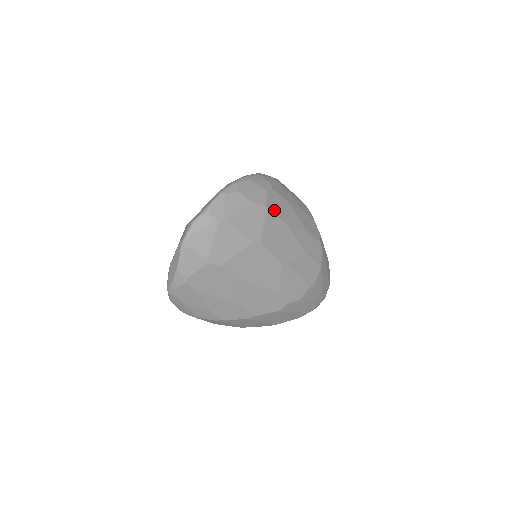
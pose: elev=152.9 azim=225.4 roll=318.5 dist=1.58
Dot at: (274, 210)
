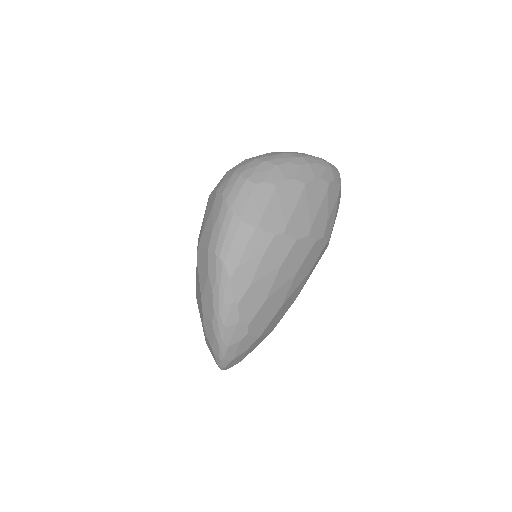
Dot at: (265, 326)
